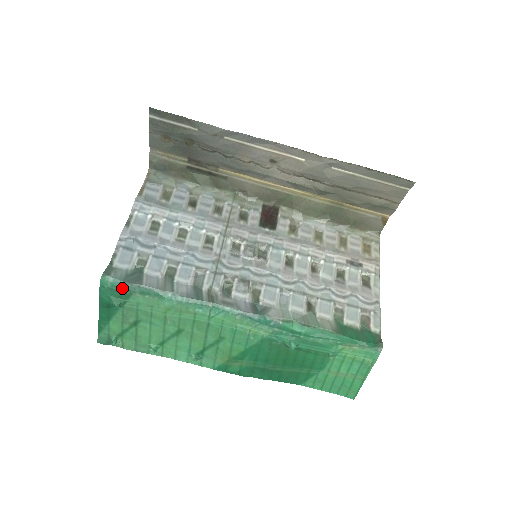
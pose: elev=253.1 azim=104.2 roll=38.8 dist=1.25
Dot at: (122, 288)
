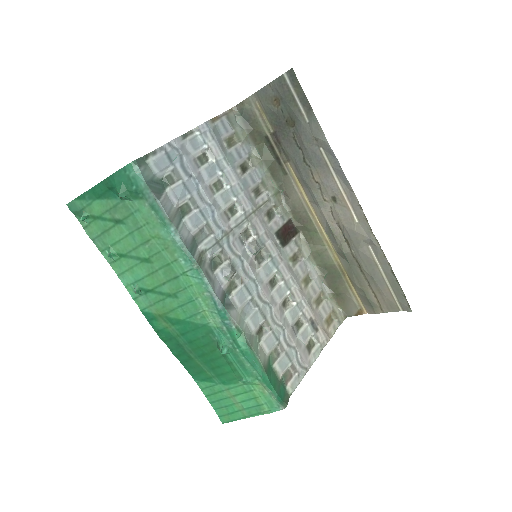
Dot at: (140, 187)
